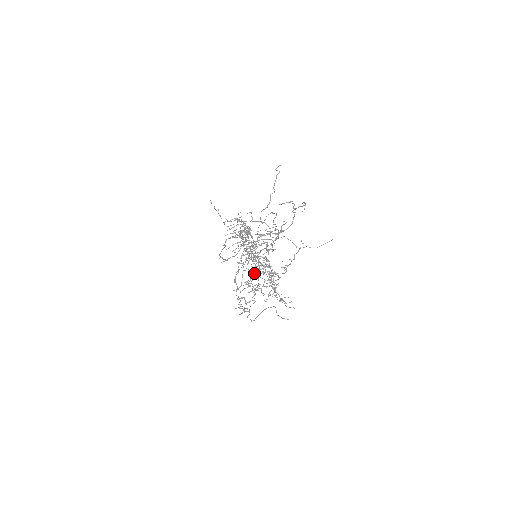
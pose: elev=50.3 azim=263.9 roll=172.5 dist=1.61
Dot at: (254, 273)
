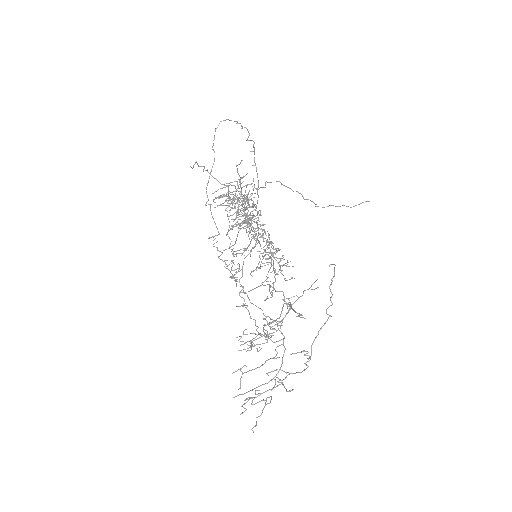
Dot at: occluded
